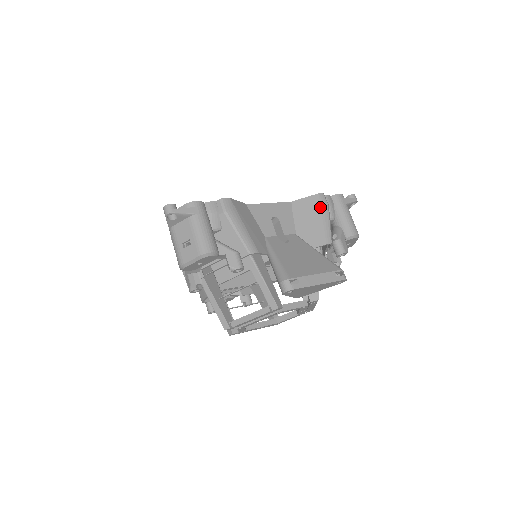
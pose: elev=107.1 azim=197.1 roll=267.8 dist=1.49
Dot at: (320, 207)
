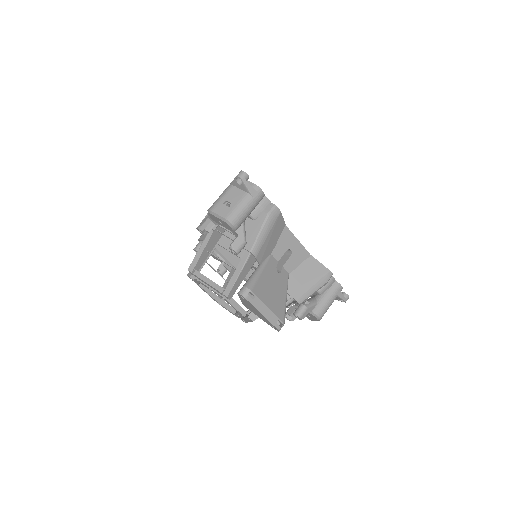
Dot at: (321, 278)
